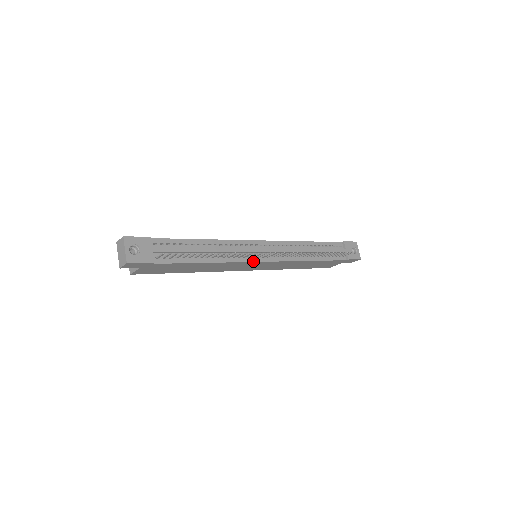
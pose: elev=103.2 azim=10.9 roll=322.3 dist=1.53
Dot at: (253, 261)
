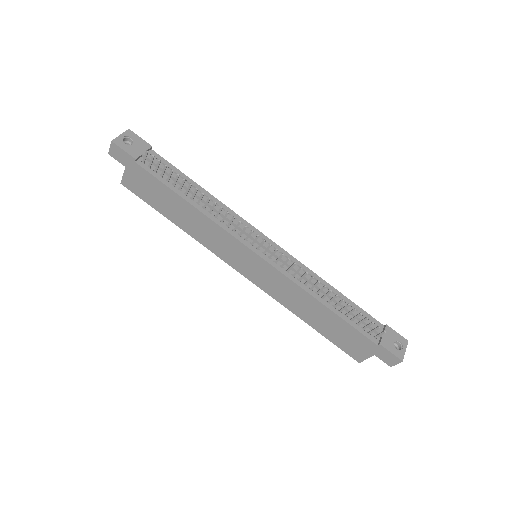
Dot at: (242, 242)
